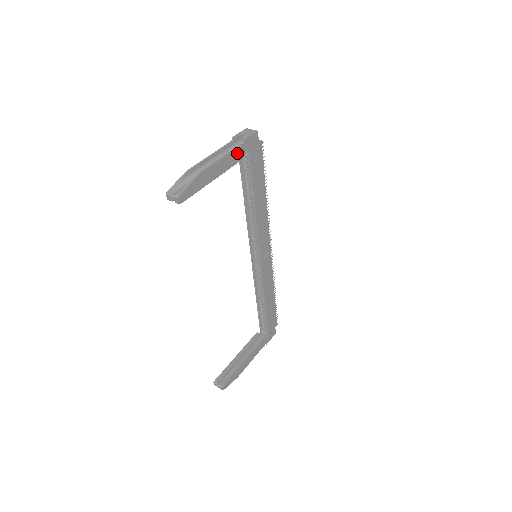
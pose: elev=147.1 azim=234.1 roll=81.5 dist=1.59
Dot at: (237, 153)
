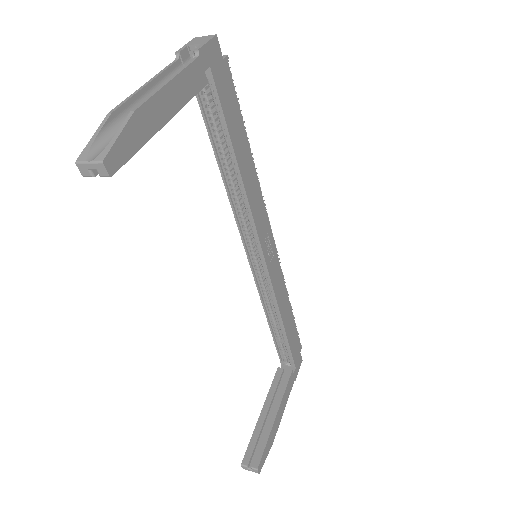
Dot at: (193, 73)
